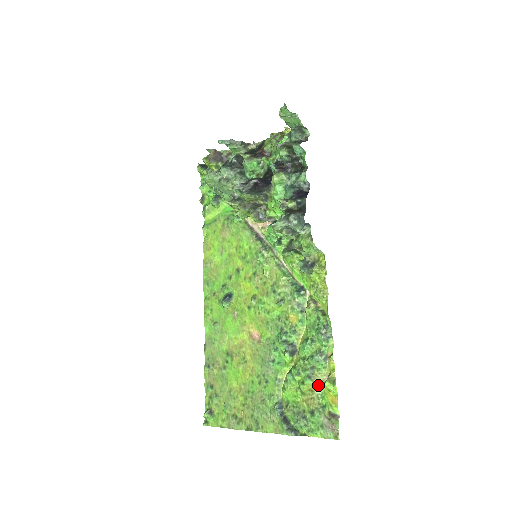
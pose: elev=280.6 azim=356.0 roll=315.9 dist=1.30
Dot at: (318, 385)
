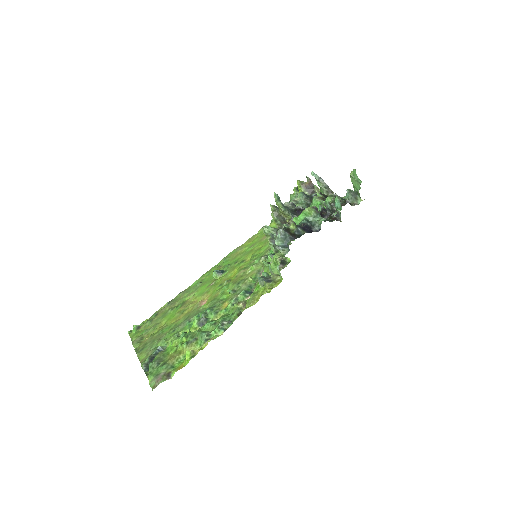
Dot at: occluded
